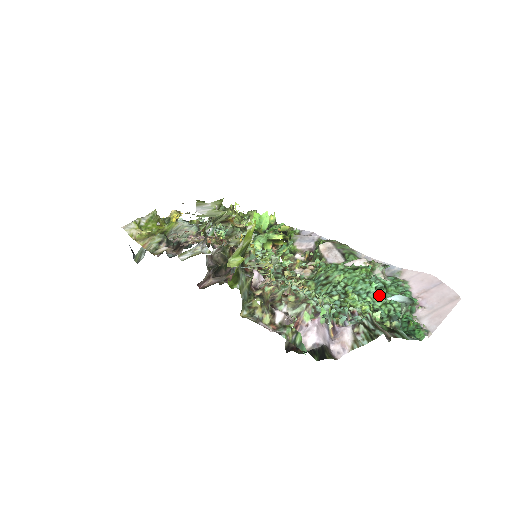
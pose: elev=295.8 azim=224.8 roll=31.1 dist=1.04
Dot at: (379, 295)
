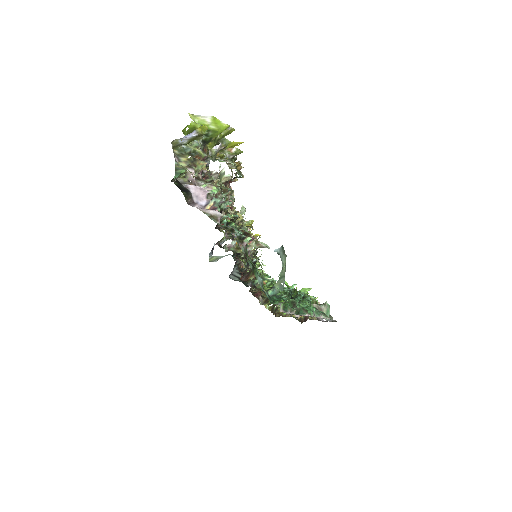
Dot at: (290, 292)
